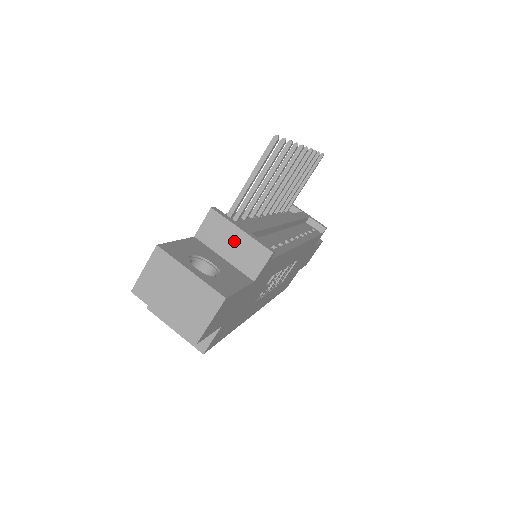
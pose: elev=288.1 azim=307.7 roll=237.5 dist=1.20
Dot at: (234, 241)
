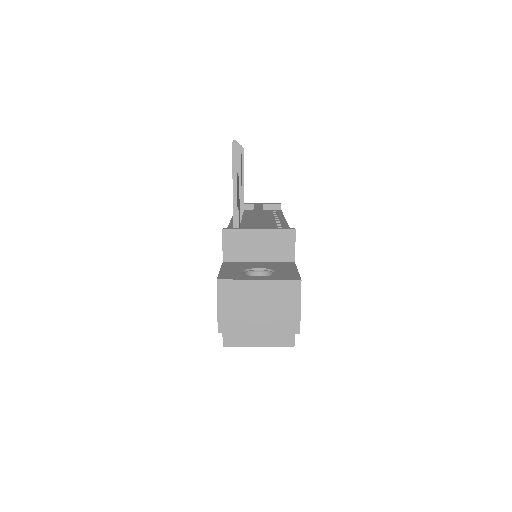
Dot at: (258, 242)
